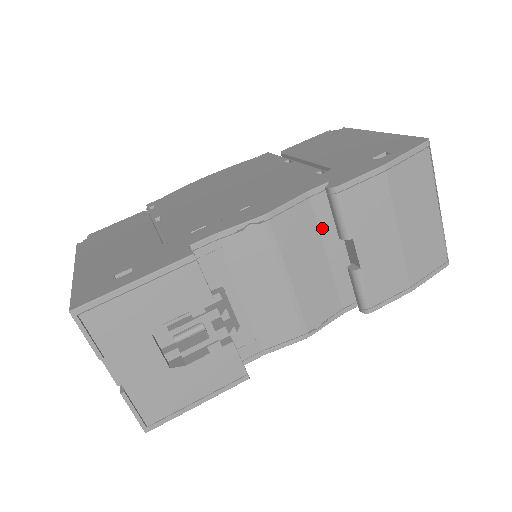
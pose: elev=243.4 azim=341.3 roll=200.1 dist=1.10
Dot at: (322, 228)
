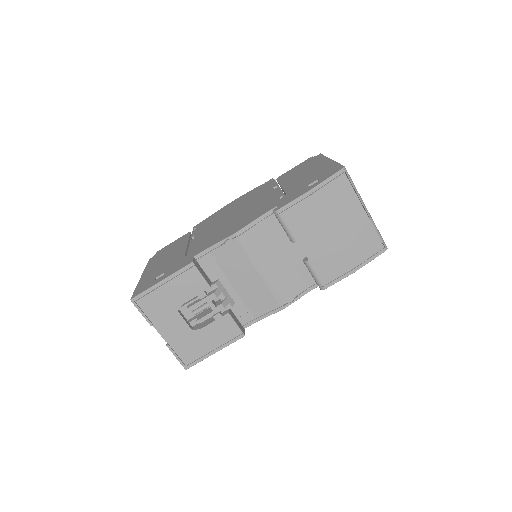
Dot at: (279, 236)
